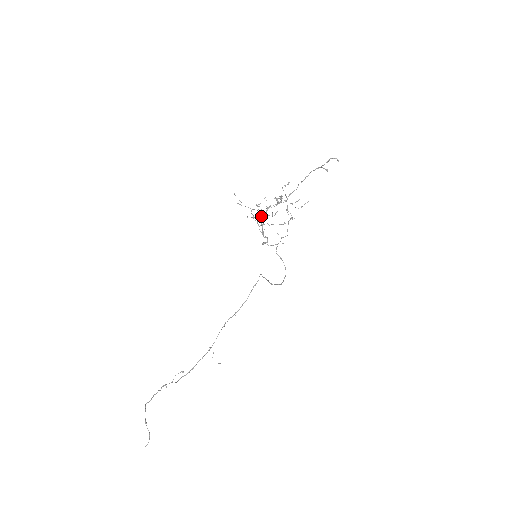
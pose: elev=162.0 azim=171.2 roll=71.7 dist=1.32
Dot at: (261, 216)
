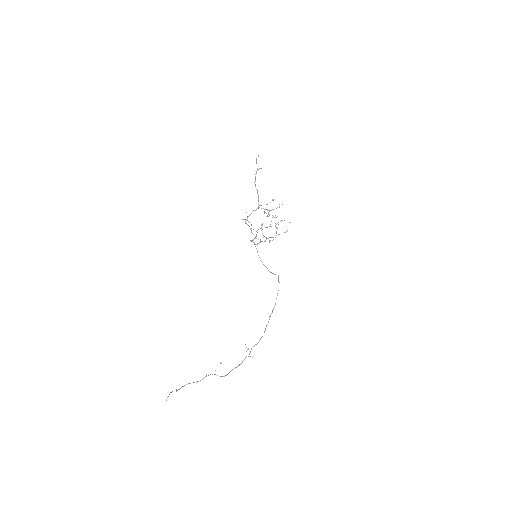
Dot at: occluded
